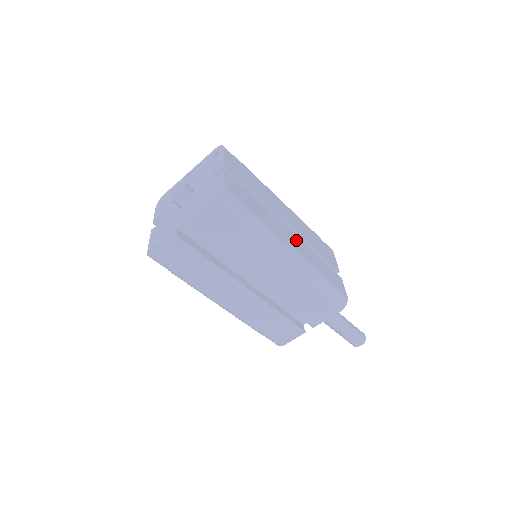
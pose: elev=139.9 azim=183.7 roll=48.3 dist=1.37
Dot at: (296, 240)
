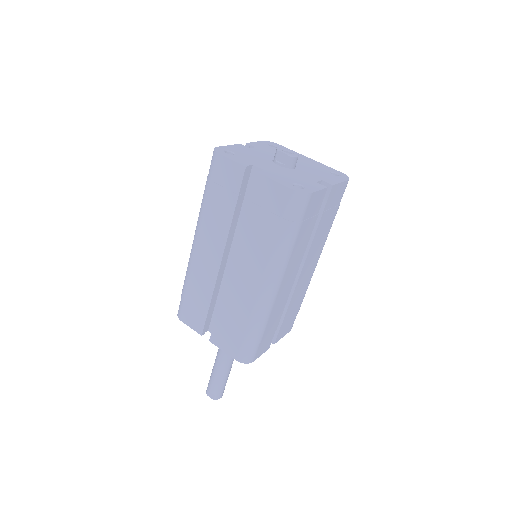
Dot at: (288, 287)
